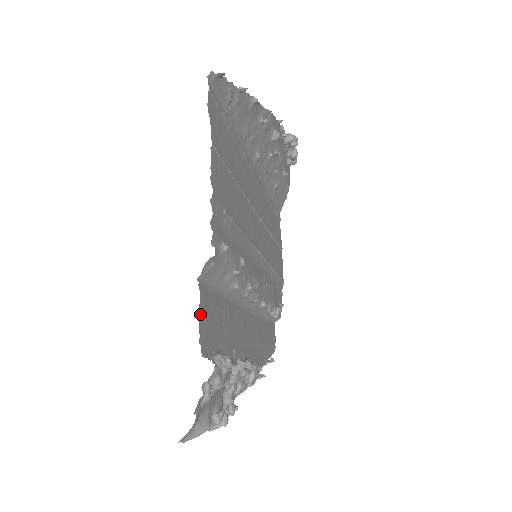
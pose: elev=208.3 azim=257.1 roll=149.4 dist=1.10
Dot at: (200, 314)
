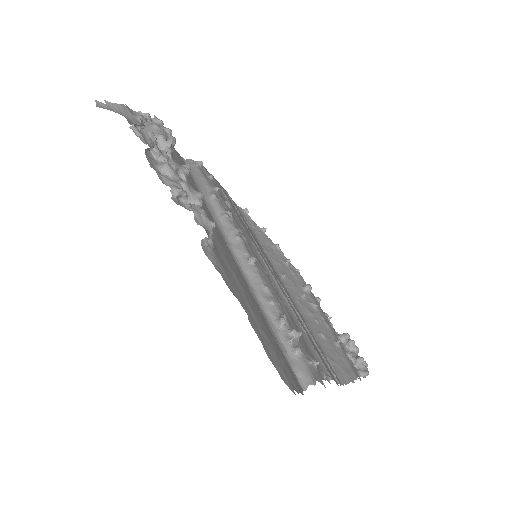
Dot at: occluded
